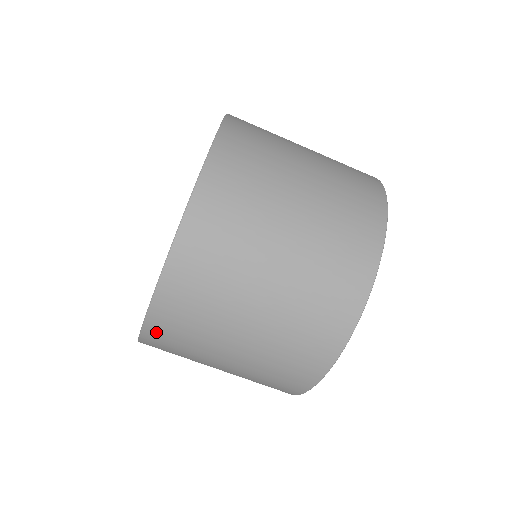
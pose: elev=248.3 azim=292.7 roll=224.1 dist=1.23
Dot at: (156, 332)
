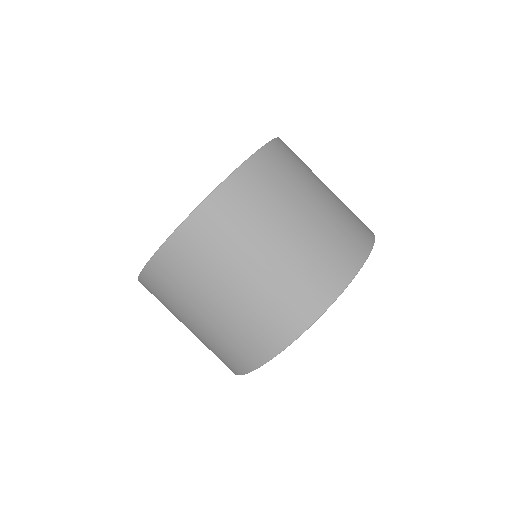
Dot at: (225, 198)
